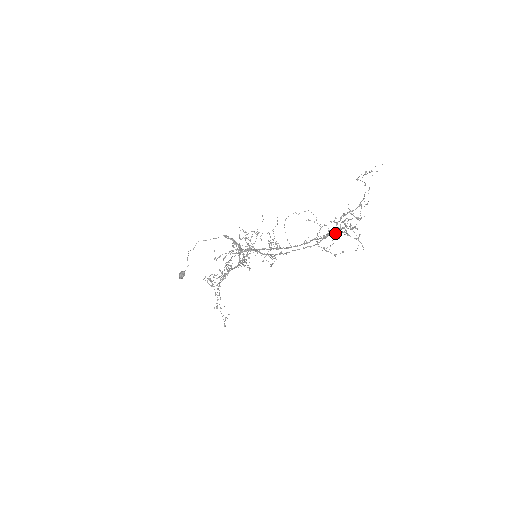
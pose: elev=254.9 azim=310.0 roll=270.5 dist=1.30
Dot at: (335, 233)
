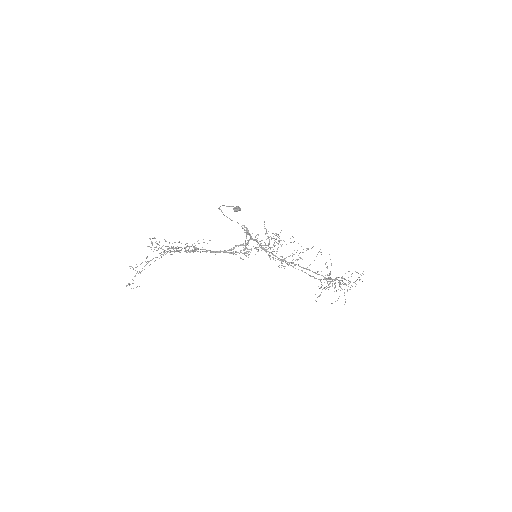
Dot at: (358, 277)
